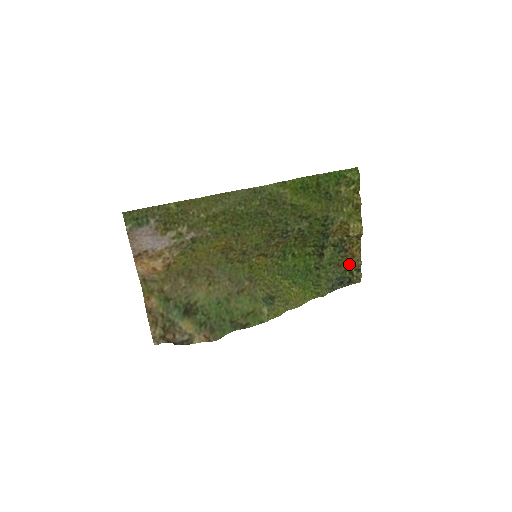
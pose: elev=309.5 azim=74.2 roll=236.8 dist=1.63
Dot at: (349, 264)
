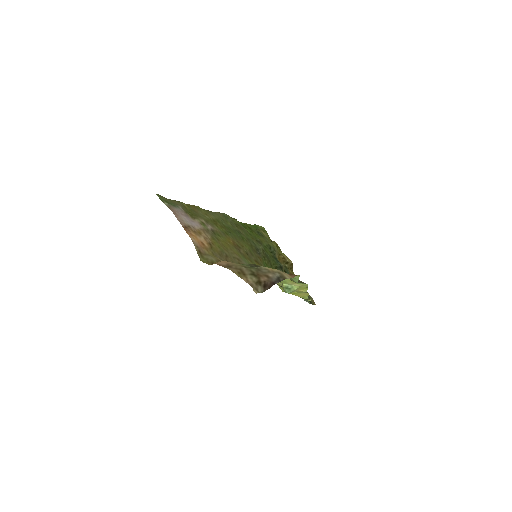
Dot at: occluded
